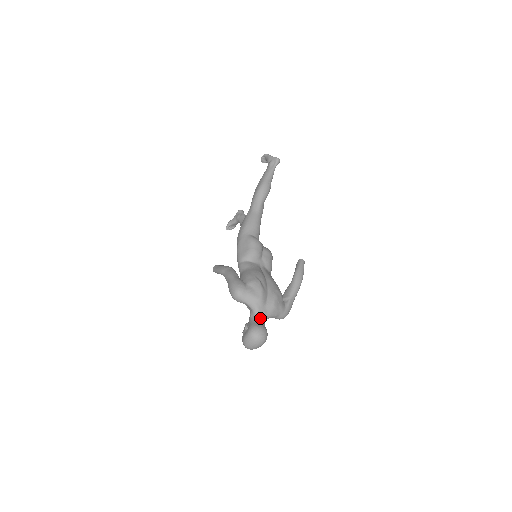
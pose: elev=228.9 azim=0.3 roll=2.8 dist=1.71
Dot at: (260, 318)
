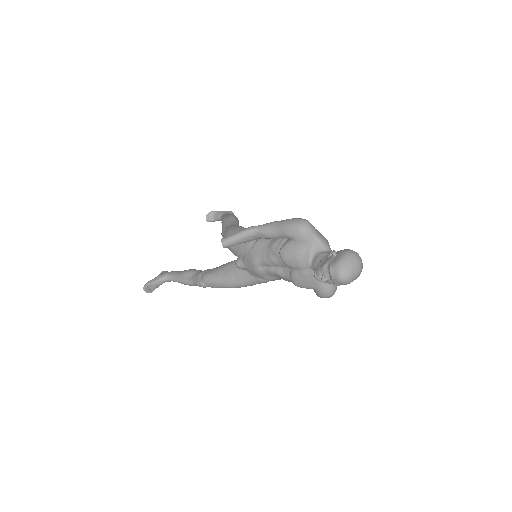
Dot at: occluded
